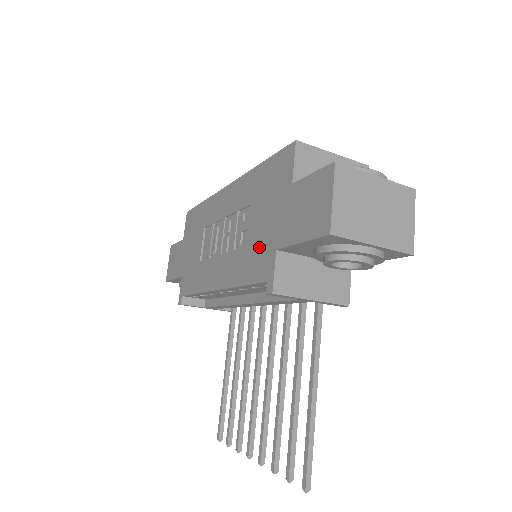
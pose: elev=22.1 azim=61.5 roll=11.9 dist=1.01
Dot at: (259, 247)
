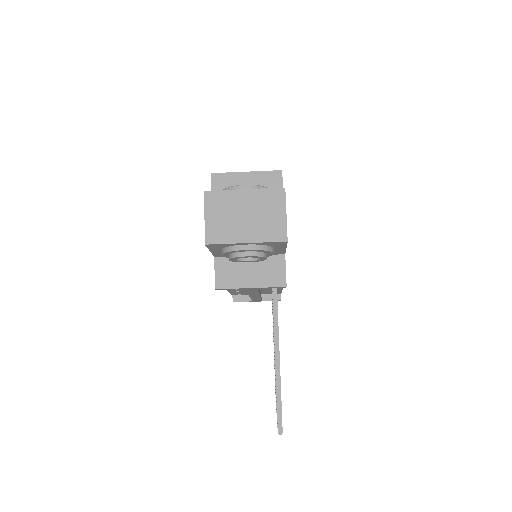
Dot at: occluded
